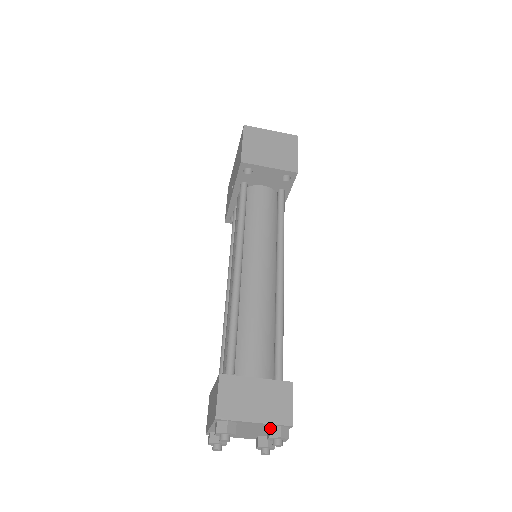
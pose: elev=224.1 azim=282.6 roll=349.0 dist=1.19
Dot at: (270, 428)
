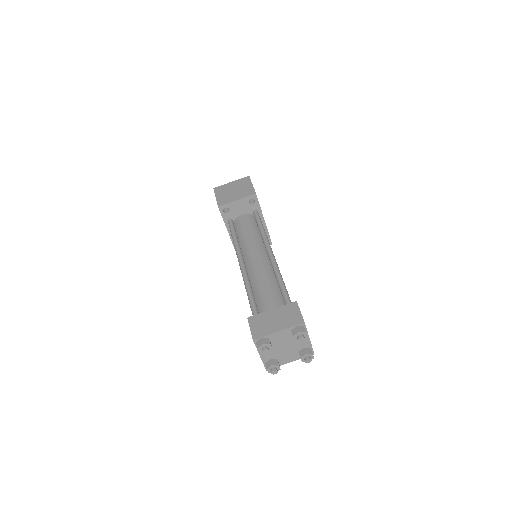
Dot at: (291, 331)
